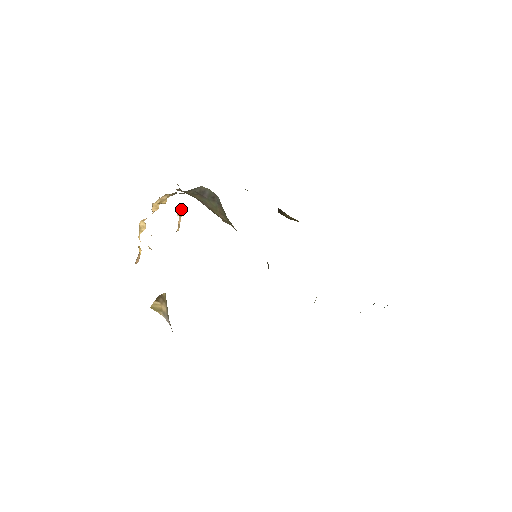
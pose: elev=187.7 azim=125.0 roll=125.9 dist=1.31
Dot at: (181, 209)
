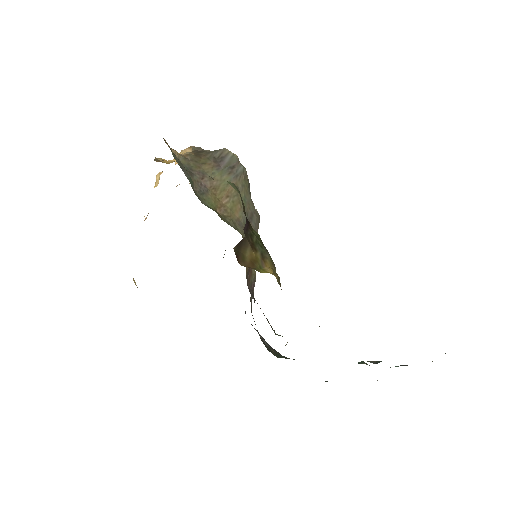
Dot at: occluded
